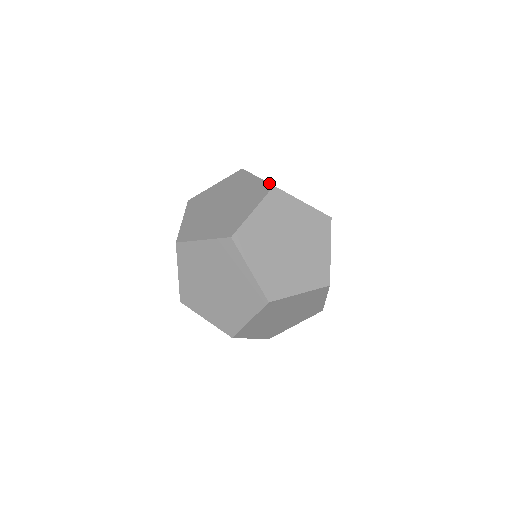
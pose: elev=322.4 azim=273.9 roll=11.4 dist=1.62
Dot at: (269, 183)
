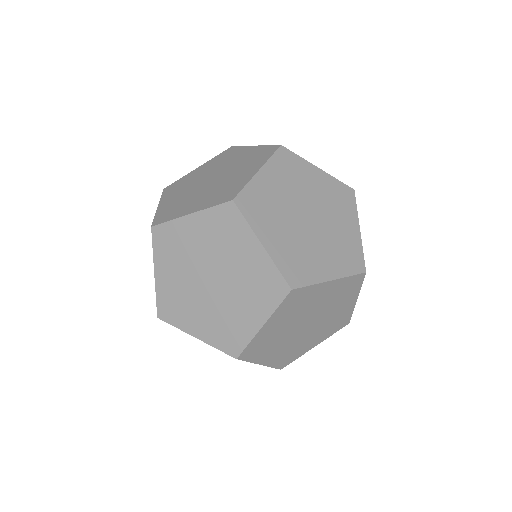
Dot at: (273, 145)
